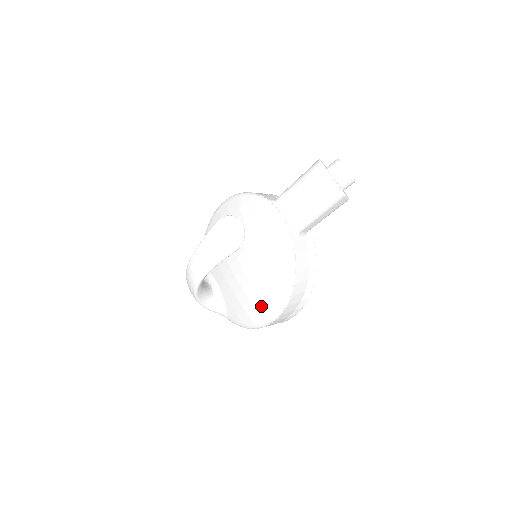
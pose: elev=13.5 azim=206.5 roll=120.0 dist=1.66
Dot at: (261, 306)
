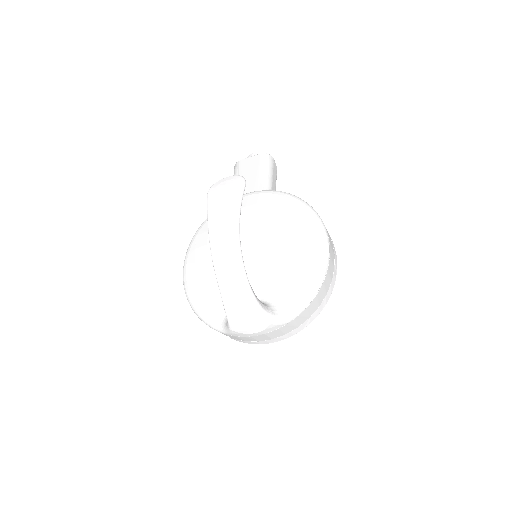
Dot at: (306, 244)
